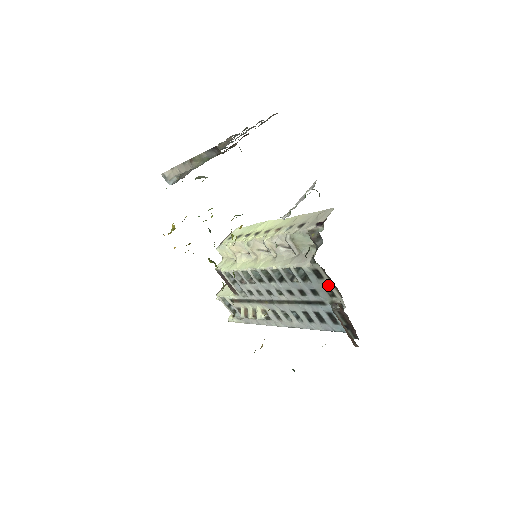
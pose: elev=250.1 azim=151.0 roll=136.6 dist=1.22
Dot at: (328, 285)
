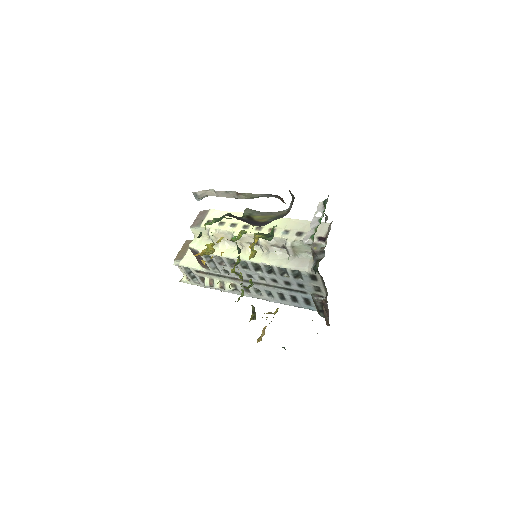
Dot at: (318, 285)
